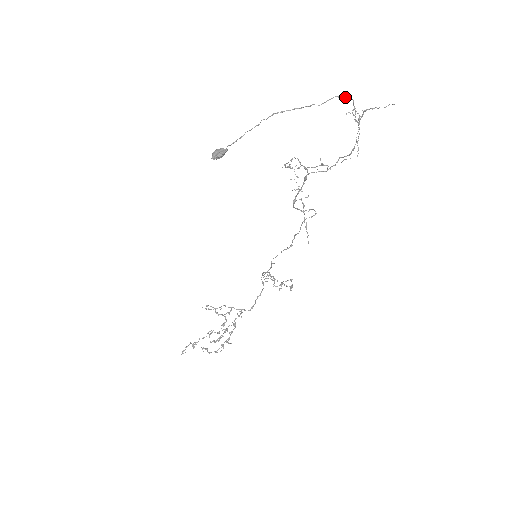
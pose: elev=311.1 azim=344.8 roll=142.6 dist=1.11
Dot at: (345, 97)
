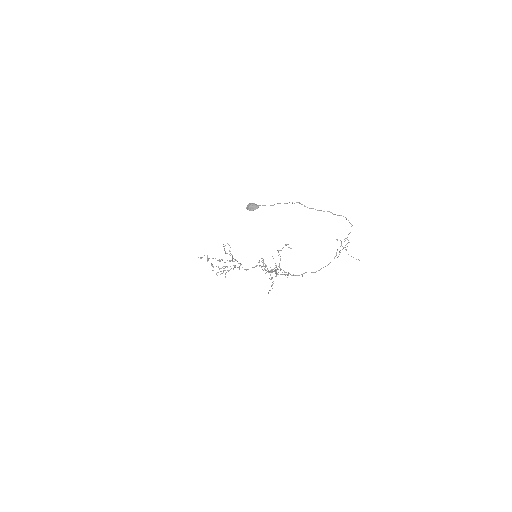
Dot at: (350, 223)
